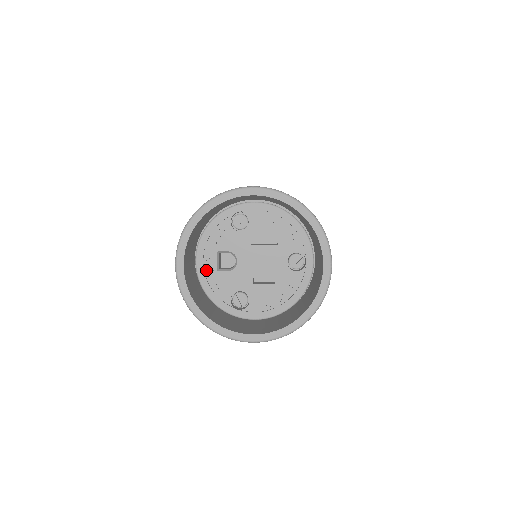
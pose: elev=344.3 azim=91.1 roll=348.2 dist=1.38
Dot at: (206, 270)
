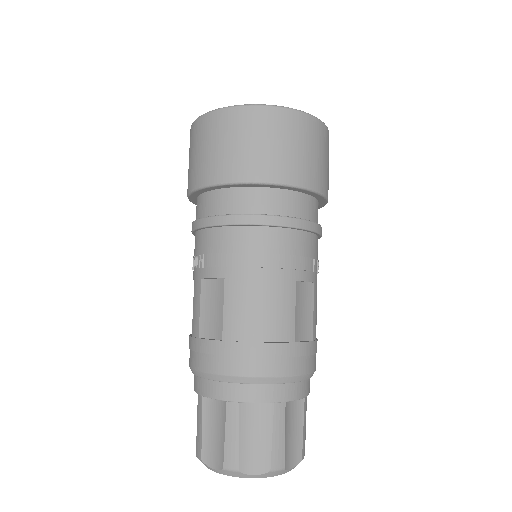
Dot at: occluded
